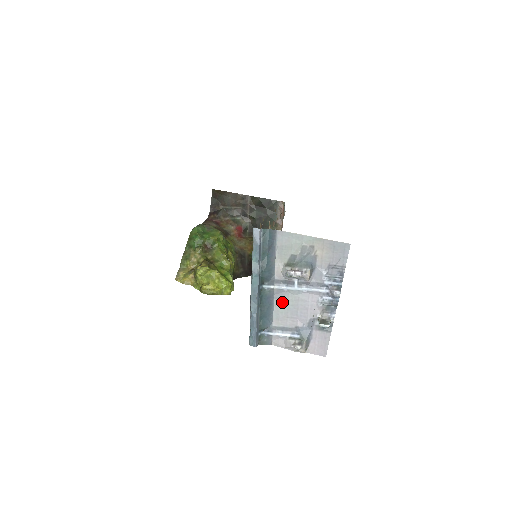
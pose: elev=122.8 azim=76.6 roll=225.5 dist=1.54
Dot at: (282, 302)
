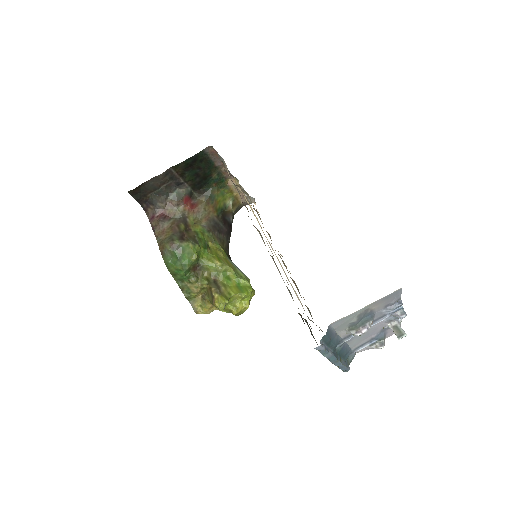
Dot at: (354, 340)
